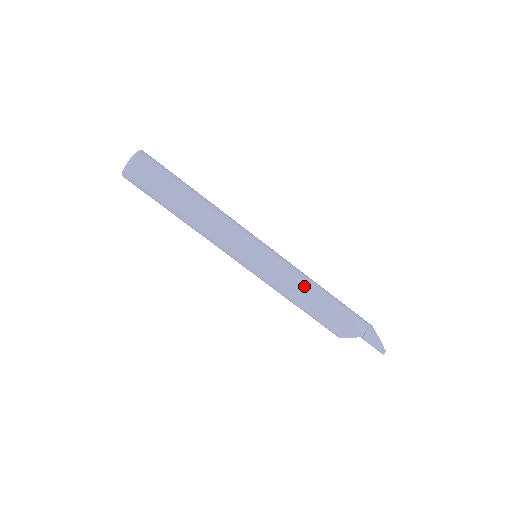
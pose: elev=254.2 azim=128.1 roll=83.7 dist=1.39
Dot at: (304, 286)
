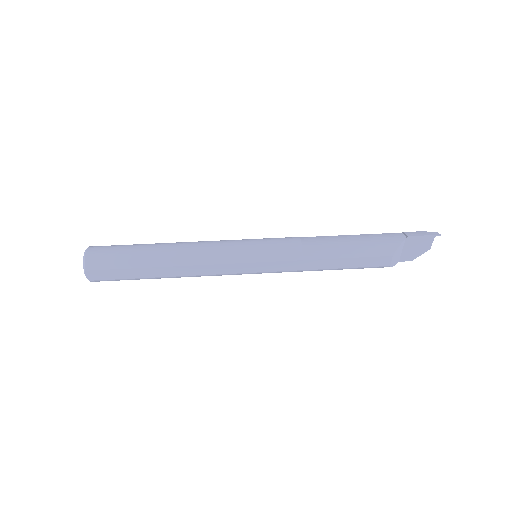
Dot at: (316, 239)
